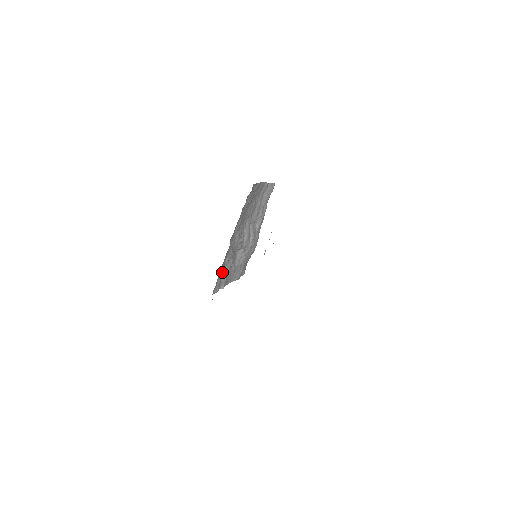
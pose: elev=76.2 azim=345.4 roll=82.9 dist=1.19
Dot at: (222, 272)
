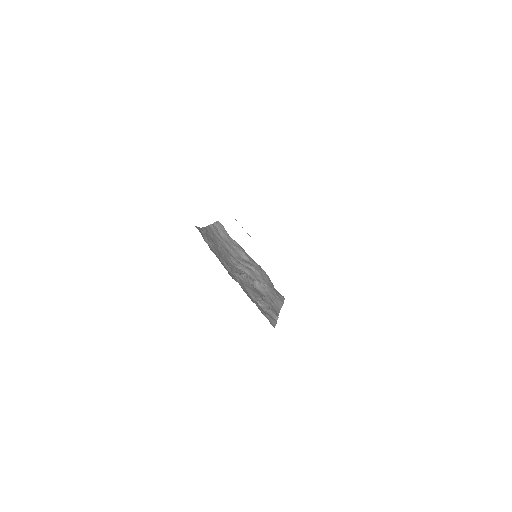
Dot at: (261, 308)
